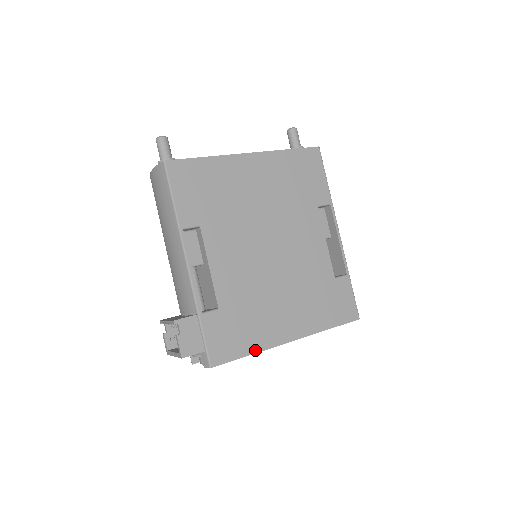
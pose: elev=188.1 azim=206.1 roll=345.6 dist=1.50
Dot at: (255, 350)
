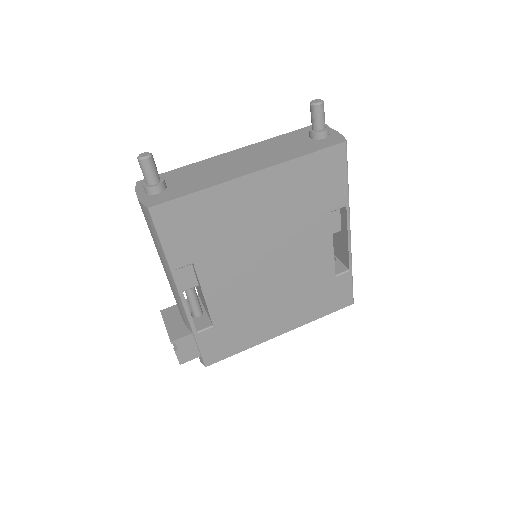
Dot at: (247, 347)
